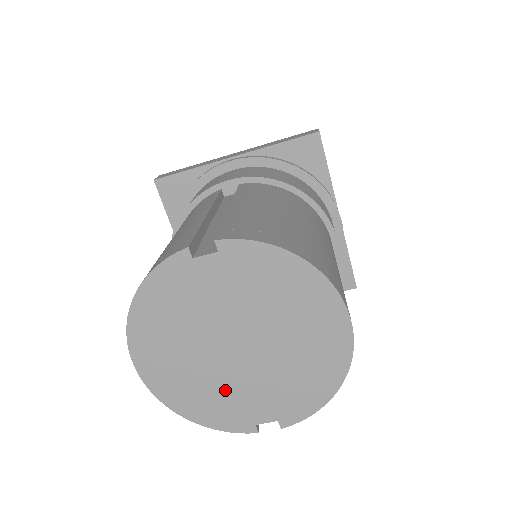
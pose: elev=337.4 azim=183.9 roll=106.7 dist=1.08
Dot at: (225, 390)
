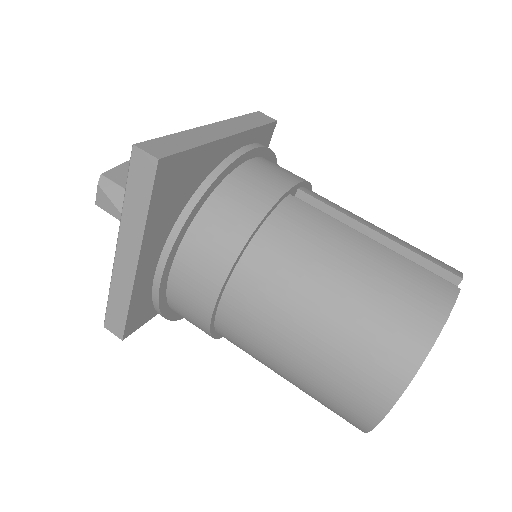
Dot at: occluded
